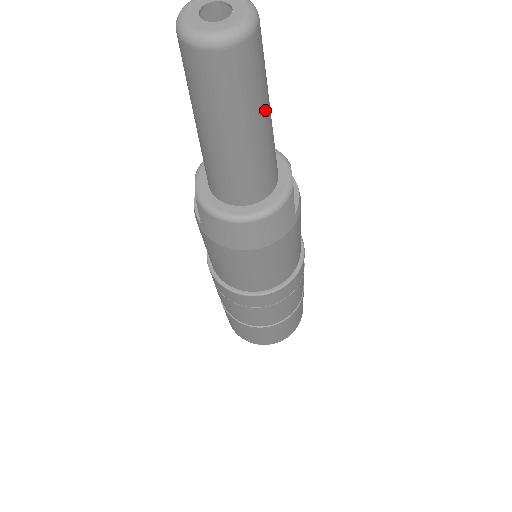
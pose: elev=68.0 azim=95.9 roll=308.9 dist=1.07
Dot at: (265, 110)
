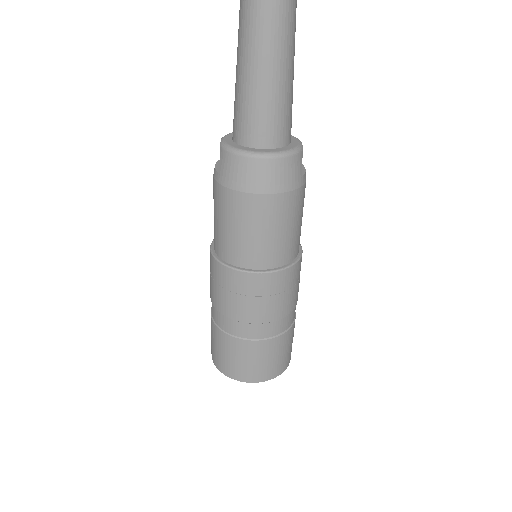
Dot at: (291, 55)
